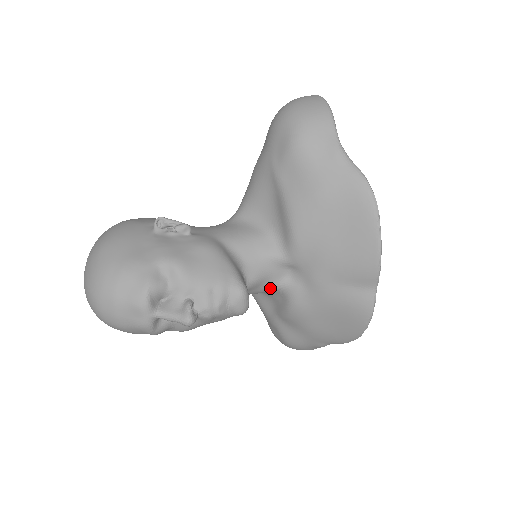
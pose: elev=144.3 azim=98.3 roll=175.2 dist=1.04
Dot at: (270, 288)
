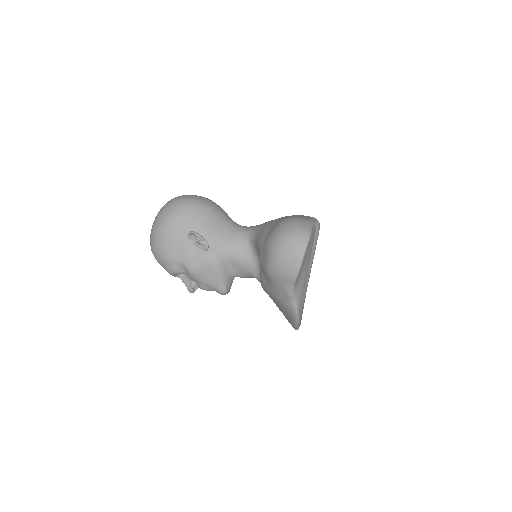
Dot at: occluded
